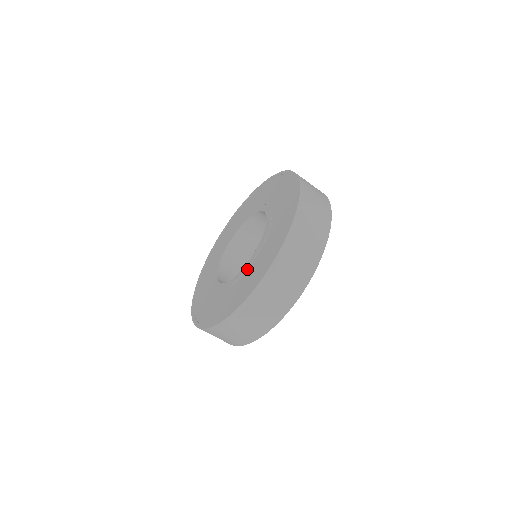
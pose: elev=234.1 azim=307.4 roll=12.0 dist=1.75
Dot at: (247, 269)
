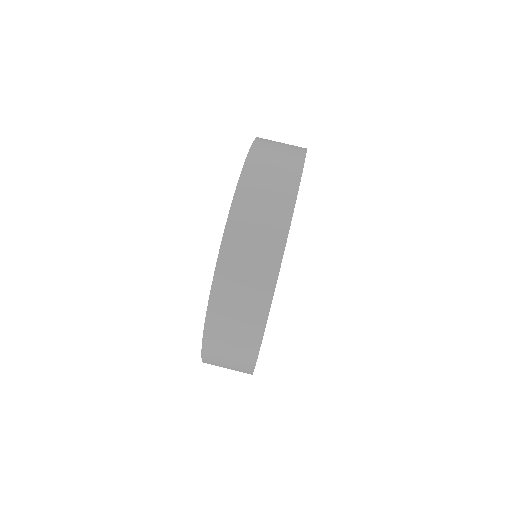
Dot at: occluded
